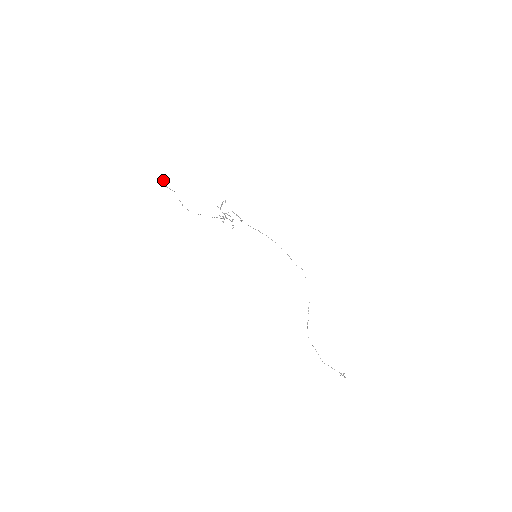
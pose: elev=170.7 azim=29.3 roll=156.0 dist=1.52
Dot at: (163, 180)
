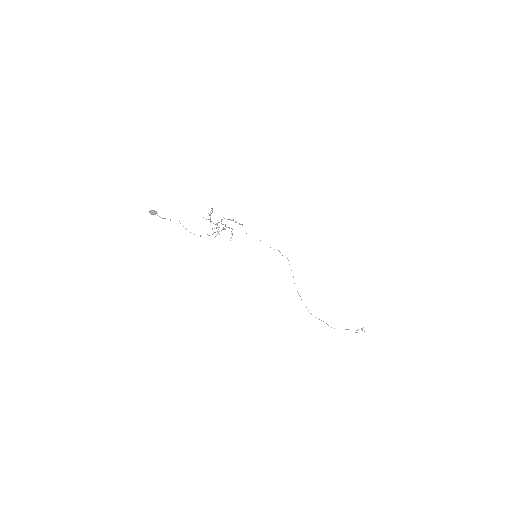
Dot at: (155, 211)
